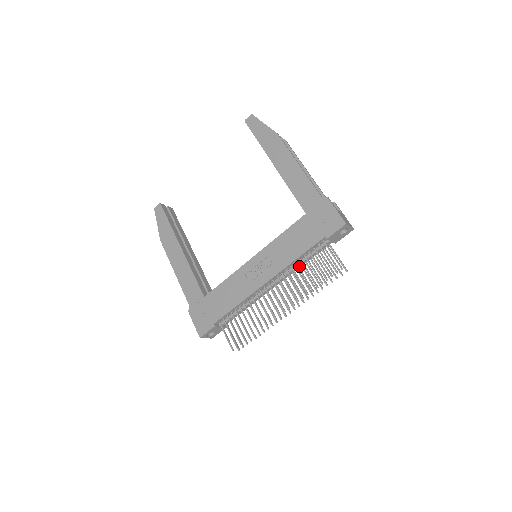
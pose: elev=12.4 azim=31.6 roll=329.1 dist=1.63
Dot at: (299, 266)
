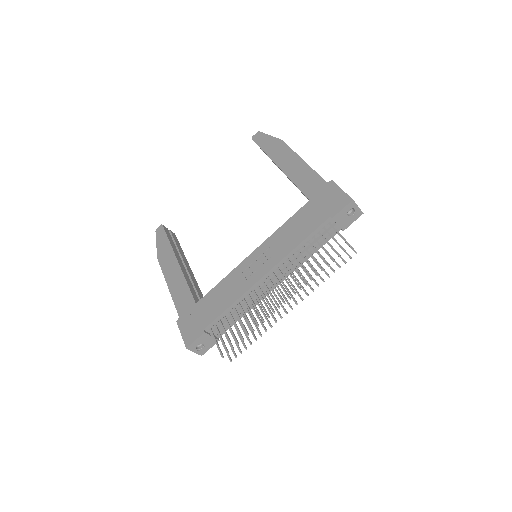
Dot at: occluded
